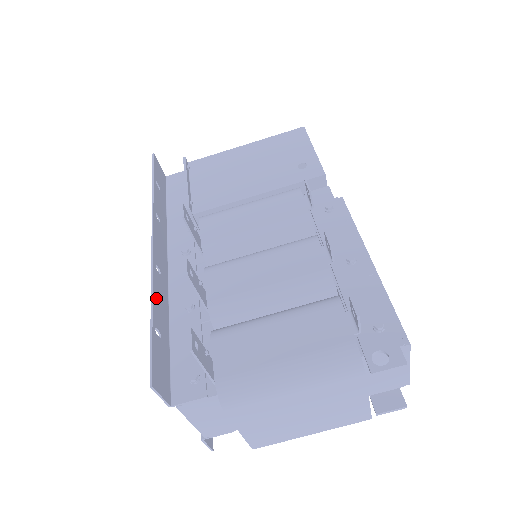
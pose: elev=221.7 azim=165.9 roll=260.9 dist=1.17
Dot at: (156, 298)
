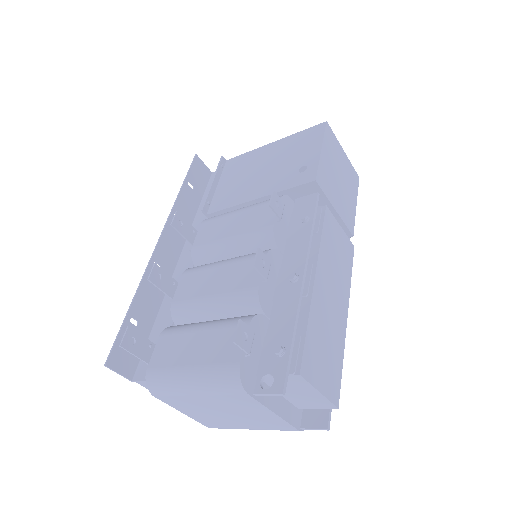
Dot at: (143, 292)
